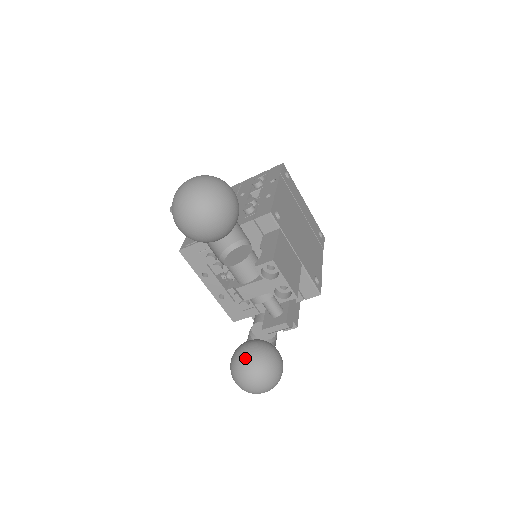
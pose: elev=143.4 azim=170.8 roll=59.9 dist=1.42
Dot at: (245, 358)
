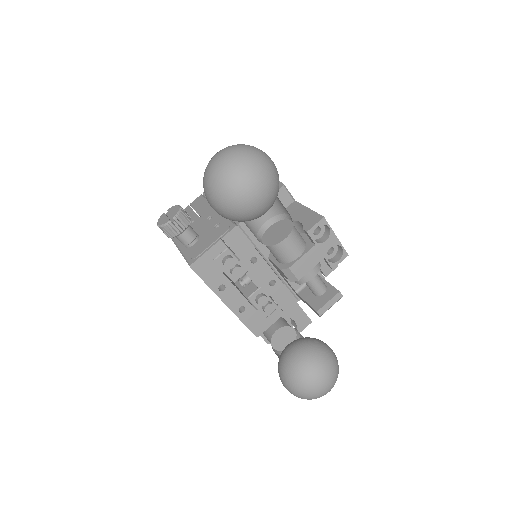
Dot at: (303, 357)
